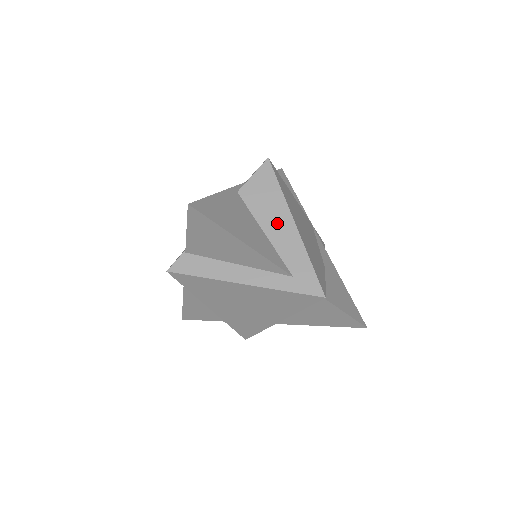
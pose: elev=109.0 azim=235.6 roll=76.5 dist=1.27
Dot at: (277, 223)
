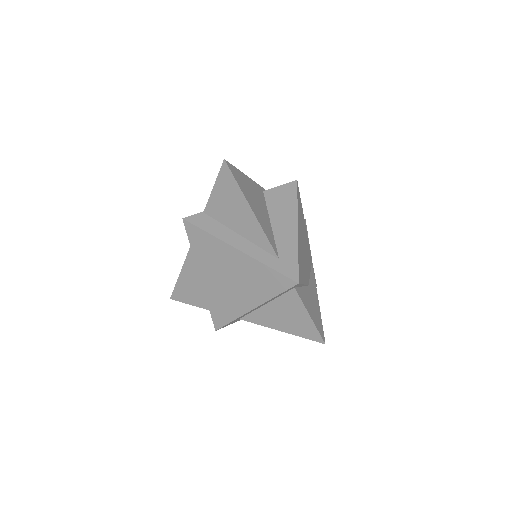
Dot at: (284, 221)
